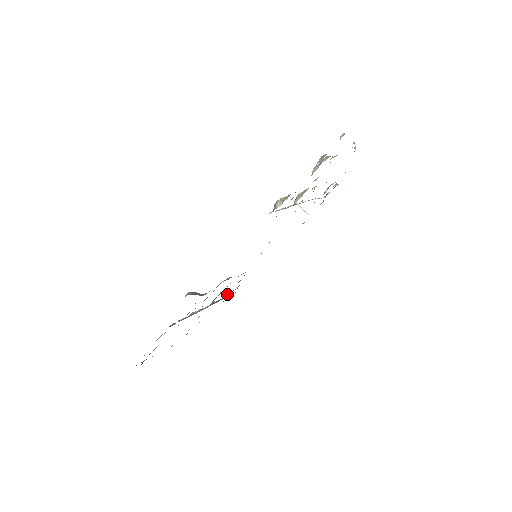
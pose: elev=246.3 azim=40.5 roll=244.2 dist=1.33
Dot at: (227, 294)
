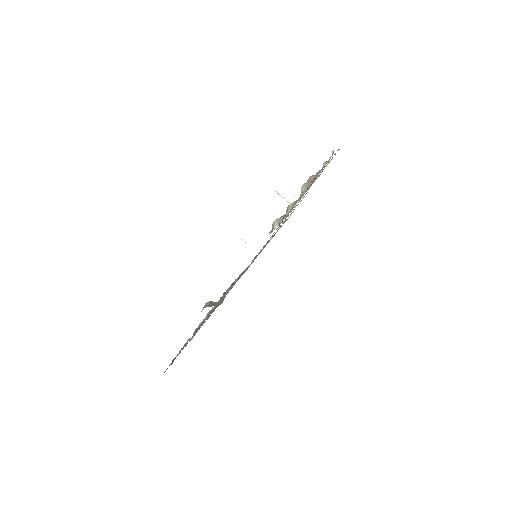
Dot at: occluded
